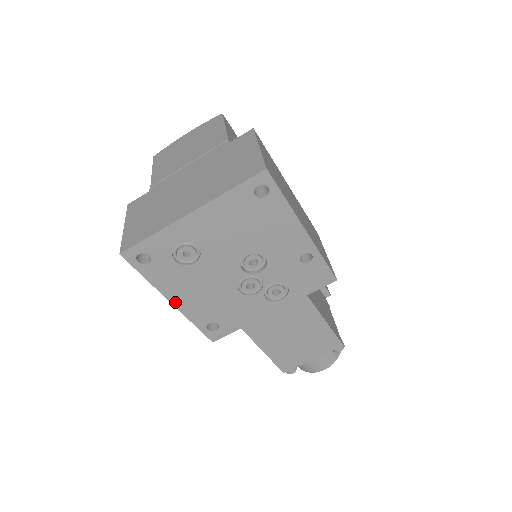
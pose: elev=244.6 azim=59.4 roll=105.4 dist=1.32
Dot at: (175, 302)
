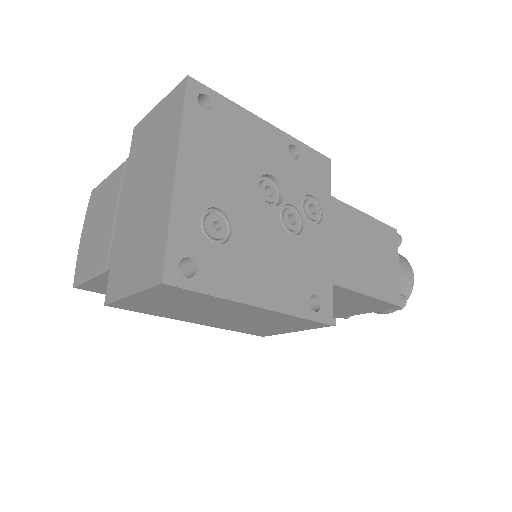
Dot at: (262, 303)
